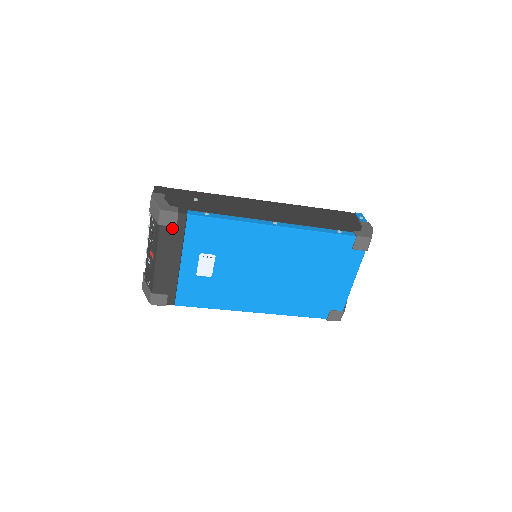
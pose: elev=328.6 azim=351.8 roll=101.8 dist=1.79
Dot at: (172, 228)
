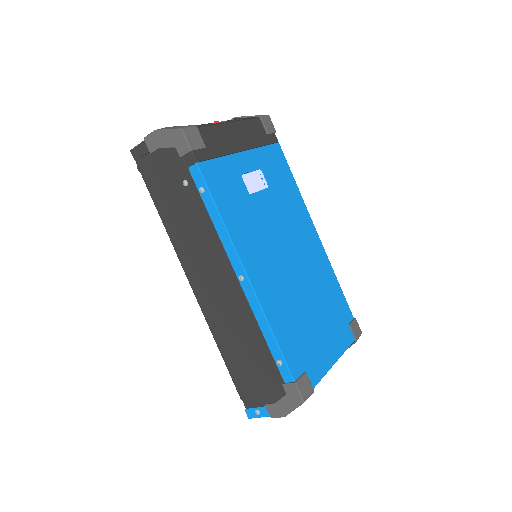
Dot at: (262, 131)
